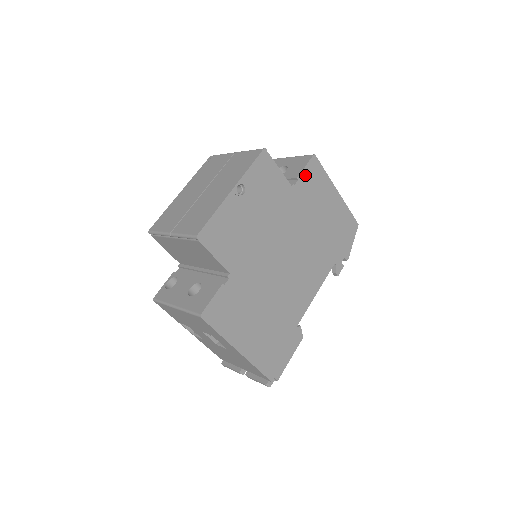
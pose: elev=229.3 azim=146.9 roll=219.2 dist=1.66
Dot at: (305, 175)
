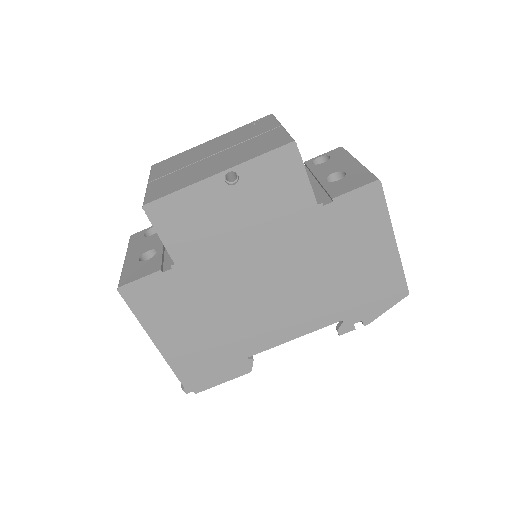
Dot at: (349, 200)
